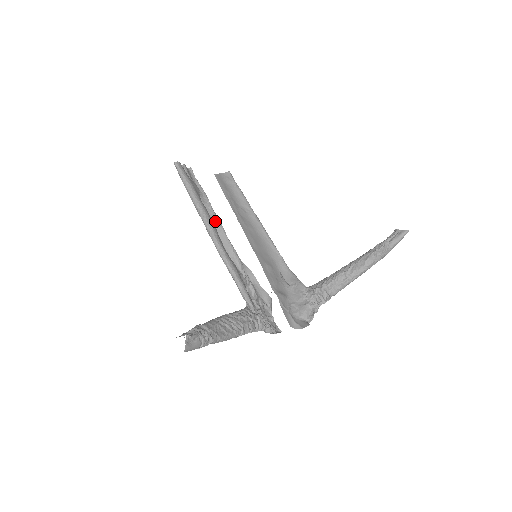
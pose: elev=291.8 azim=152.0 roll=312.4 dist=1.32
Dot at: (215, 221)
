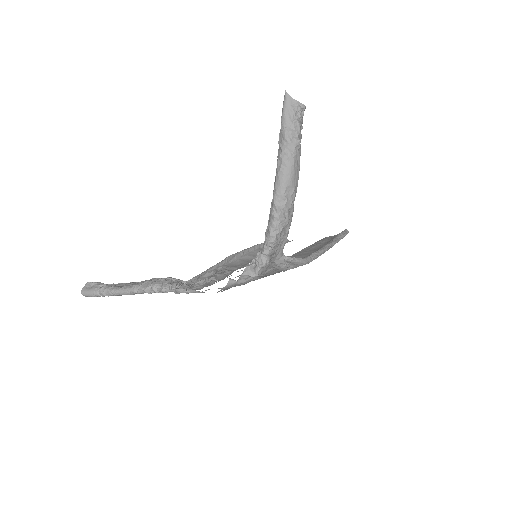
Dot at: (252, 252)
